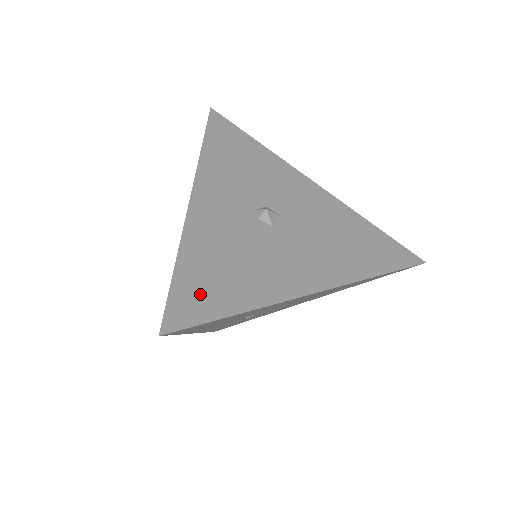
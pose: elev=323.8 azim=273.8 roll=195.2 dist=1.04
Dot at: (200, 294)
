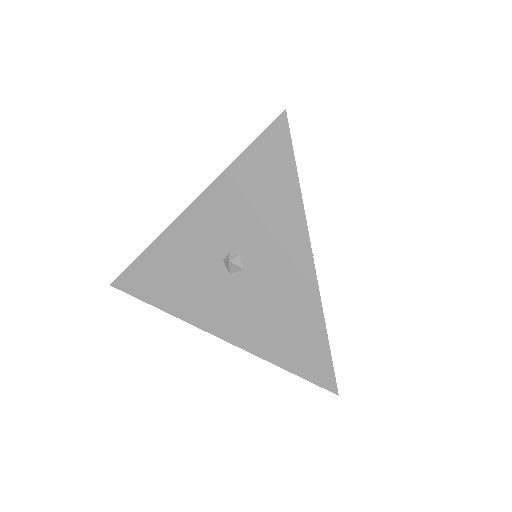
Dot at: (143, 281)
